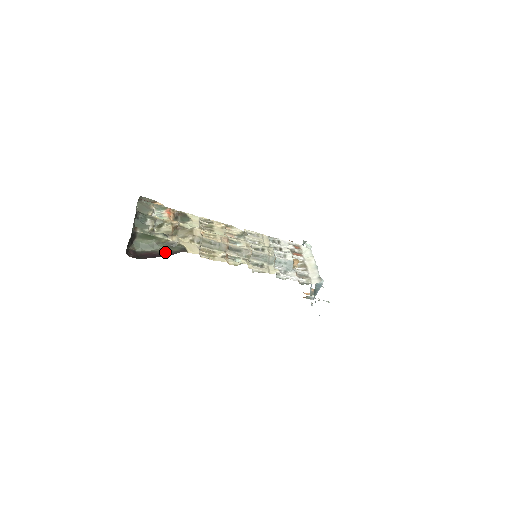
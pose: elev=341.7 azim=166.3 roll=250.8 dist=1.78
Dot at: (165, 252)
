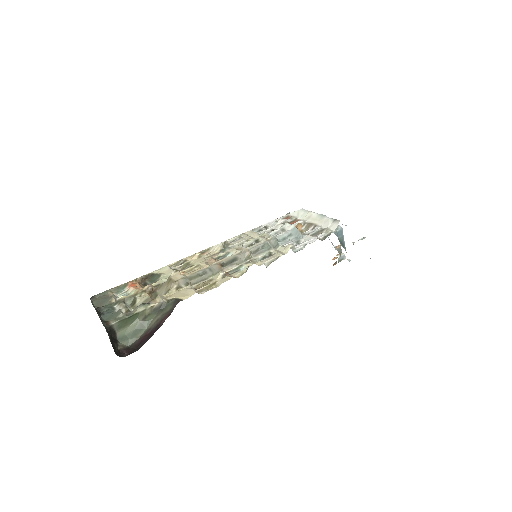
Dot at: (159, 320)
